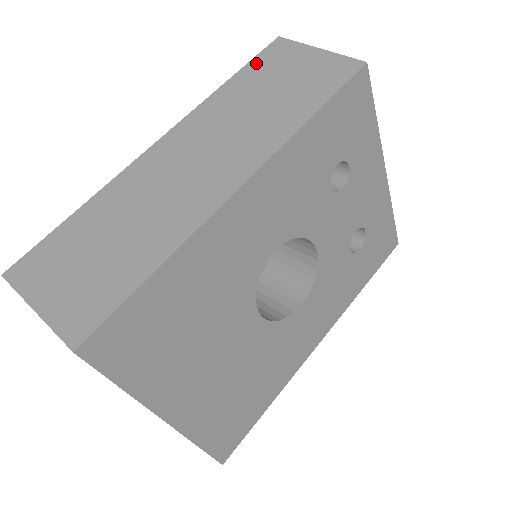
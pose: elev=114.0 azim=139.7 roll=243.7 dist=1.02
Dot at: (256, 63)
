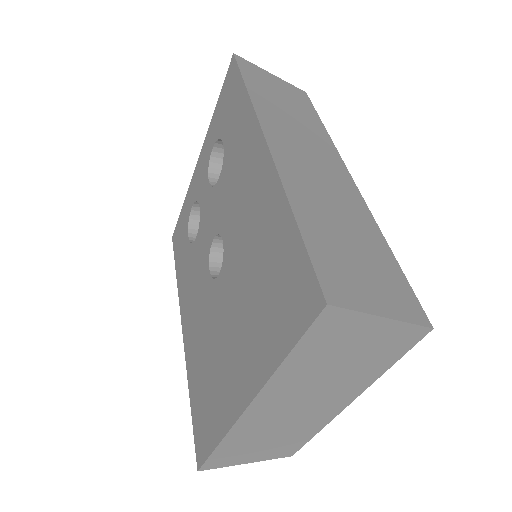
Dot at: (248, 76)
